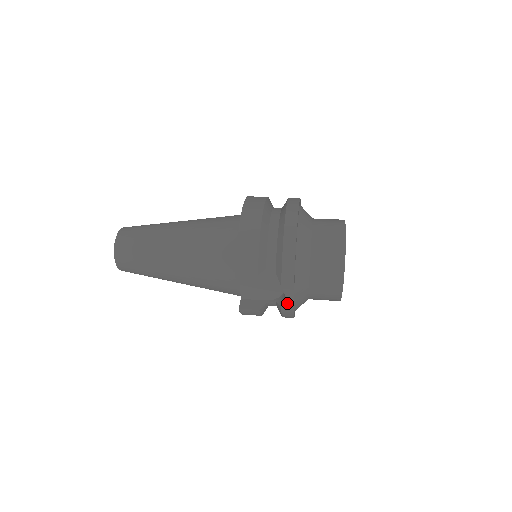
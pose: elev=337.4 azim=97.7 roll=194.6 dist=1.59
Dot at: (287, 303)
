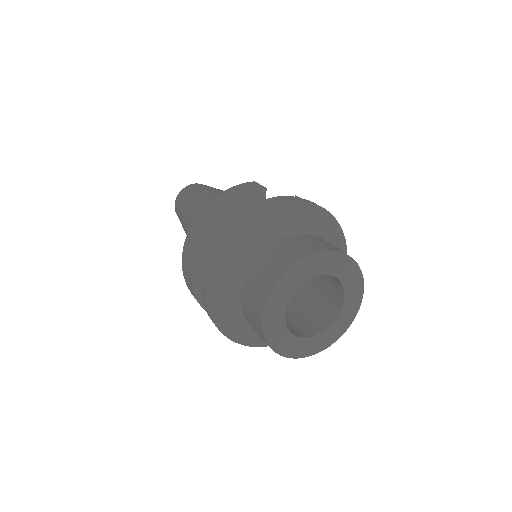
Dot at: occluded
